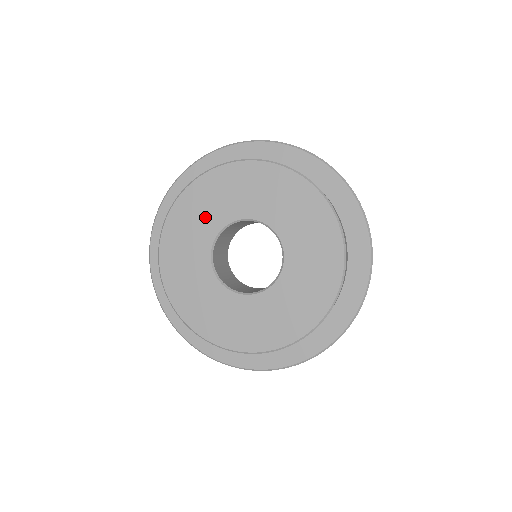
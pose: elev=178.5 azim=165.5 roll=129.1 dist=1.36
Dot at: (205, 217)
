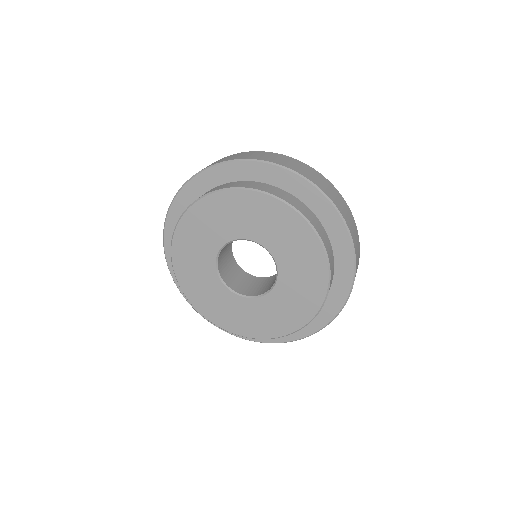
Dot at: (201, 247)
